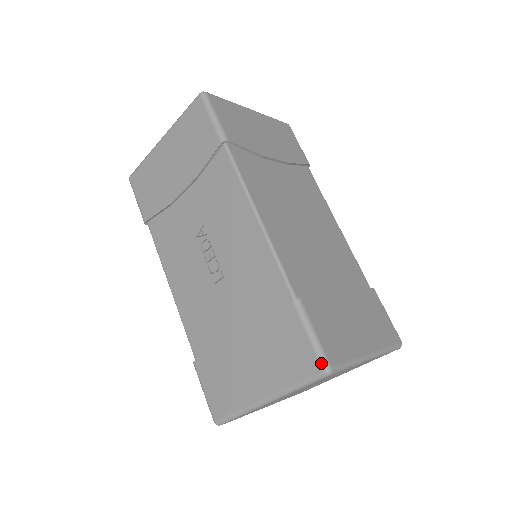
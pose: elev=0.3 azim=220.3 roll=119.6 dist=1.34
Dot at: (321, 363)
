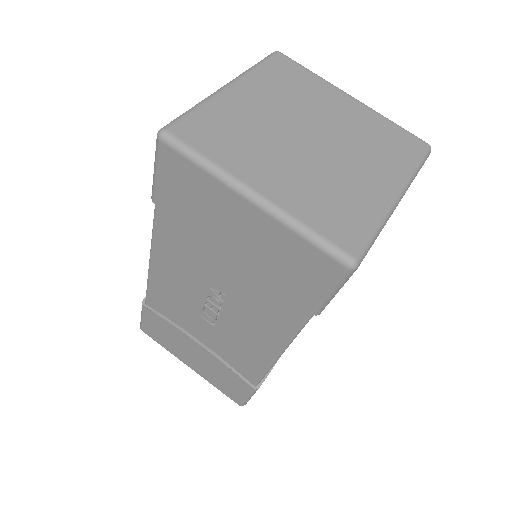
Dot at: (241, 405)
